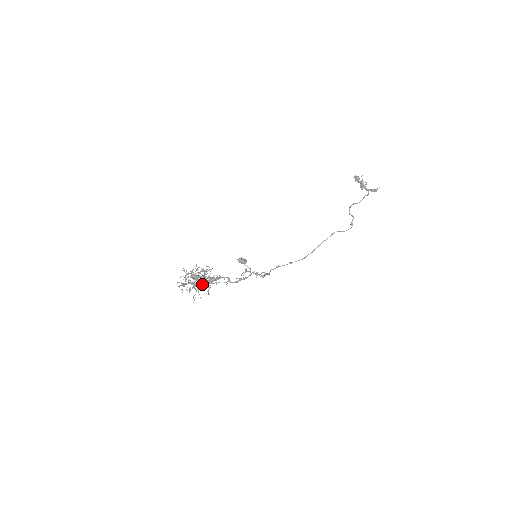
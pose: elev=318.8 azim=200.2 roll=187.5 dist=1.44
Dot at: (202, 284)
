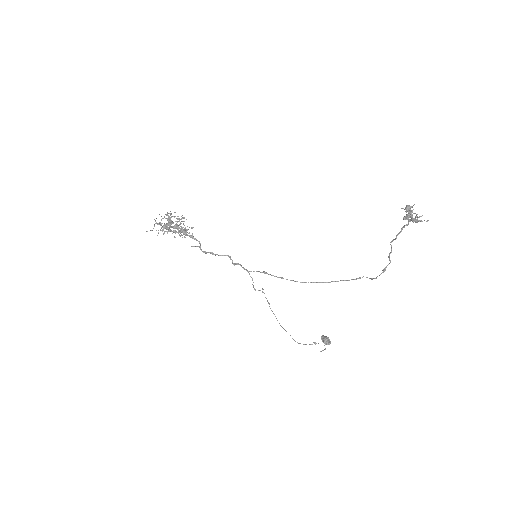
Dot at: occluded
